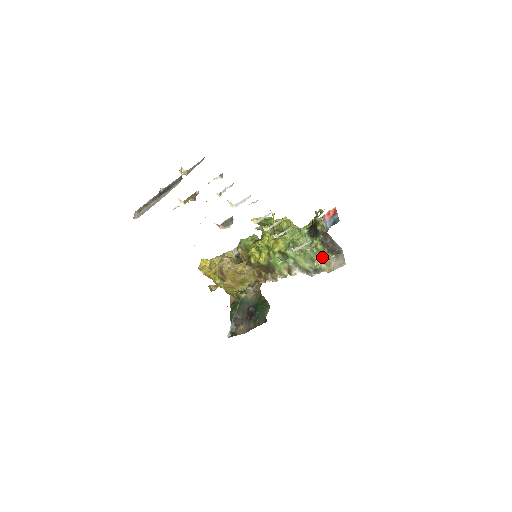
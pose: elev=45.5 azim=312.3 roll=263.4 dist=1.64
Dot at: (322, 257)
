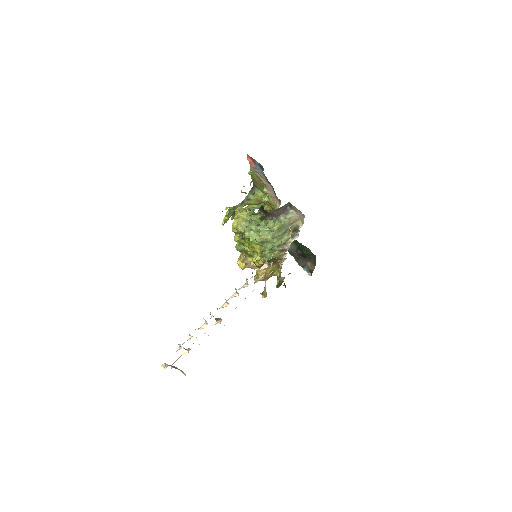
Dot at: (286, 225)
